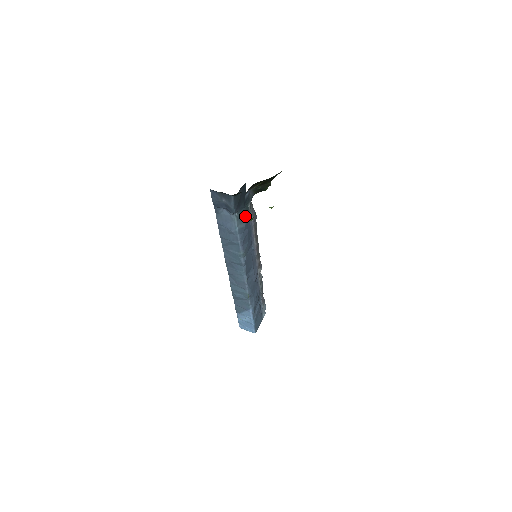
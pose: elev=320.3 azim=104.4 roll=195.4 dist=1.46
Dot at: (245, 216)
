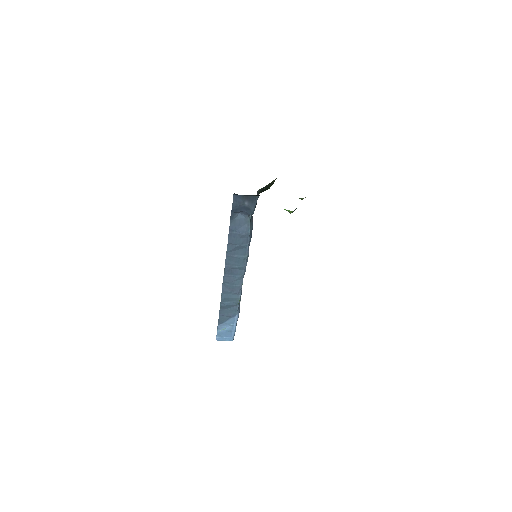
Dot at: (251, 218)
